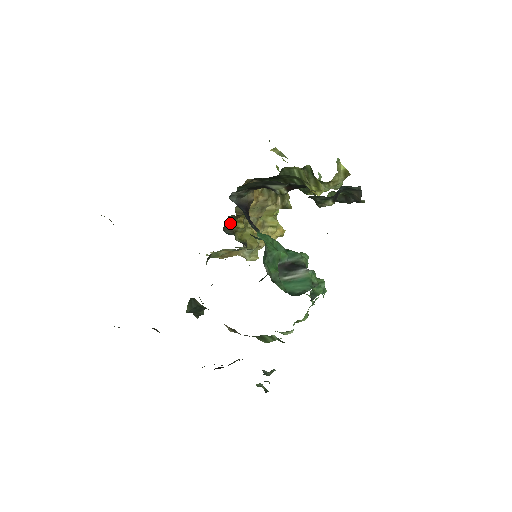
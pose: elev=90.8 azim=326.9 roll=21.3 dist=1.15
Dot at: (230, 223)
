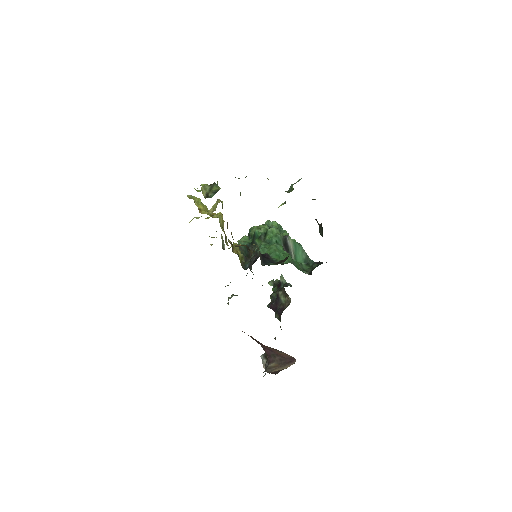
Dot at: (240, 261)
